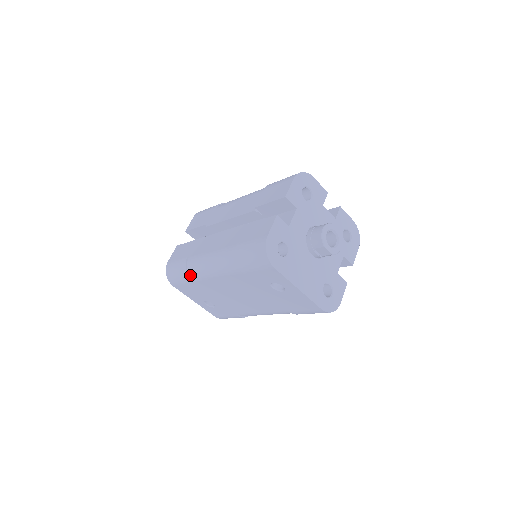
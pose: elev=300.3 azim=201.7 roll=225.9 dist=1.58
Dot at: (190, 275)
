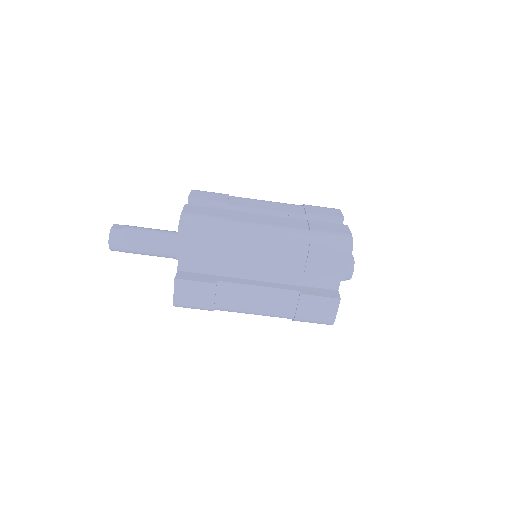
Dot at: occluded
